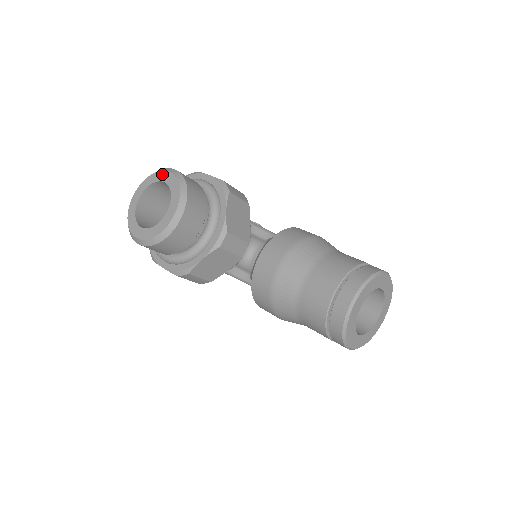
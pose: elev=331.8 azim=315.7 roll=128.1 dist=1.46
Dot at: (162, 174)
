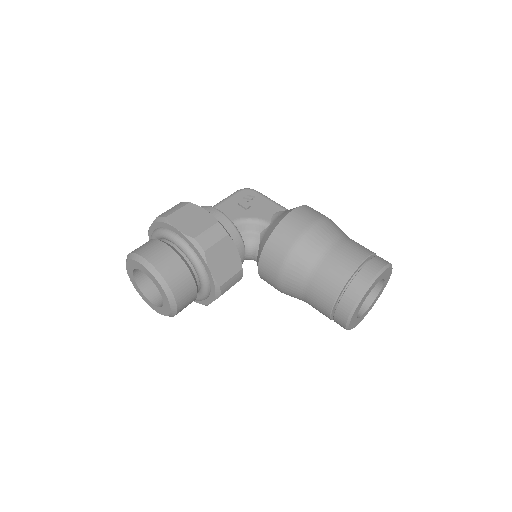
Dot at: (138, 265)
